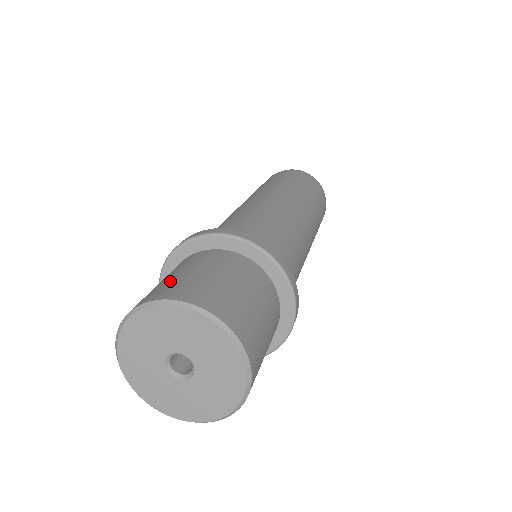
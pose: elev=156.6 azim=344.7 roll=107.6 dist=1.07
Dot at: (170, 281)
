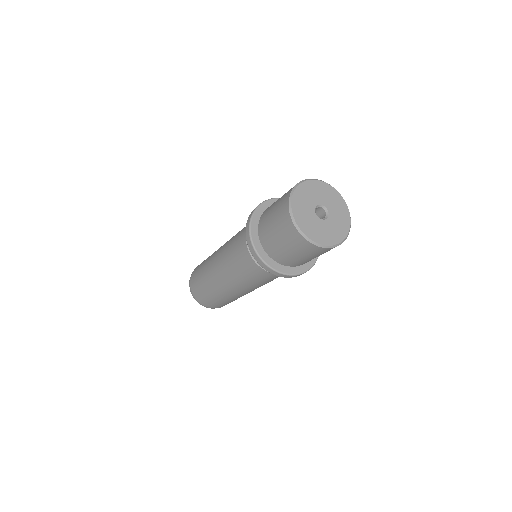
Dot at: occluded
